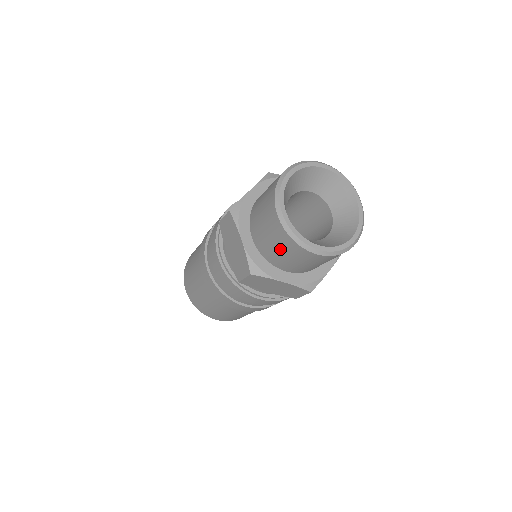
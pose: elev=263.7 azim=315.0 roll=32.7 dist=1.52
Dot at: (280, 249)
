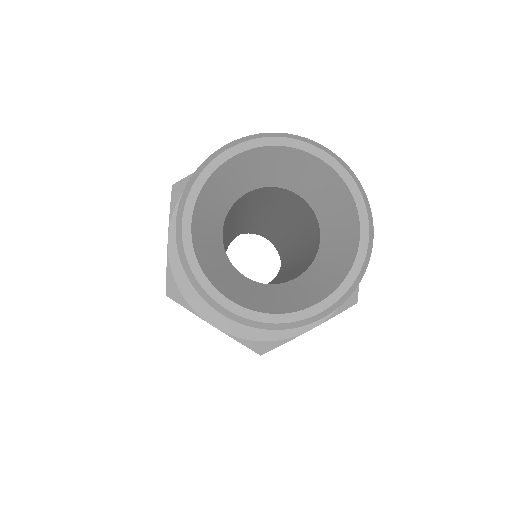
Dot at: occluded
